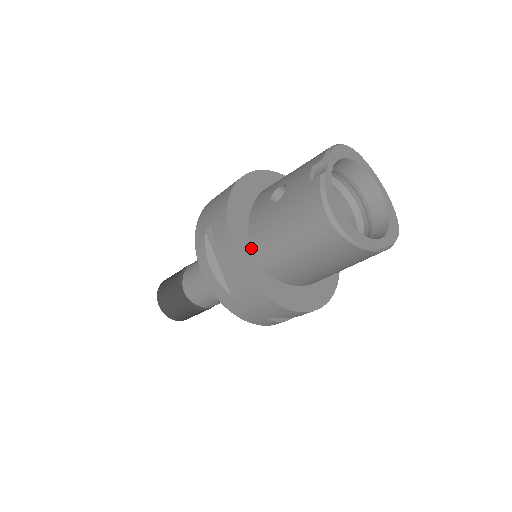
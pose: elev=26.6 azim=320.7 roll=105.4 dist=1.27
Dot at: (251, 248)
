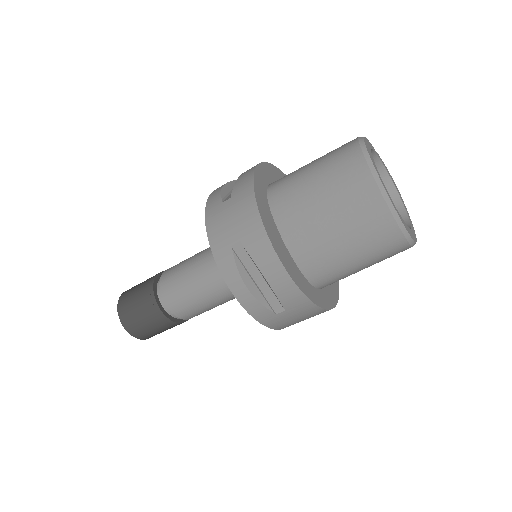
Dot at: (270, 184)
